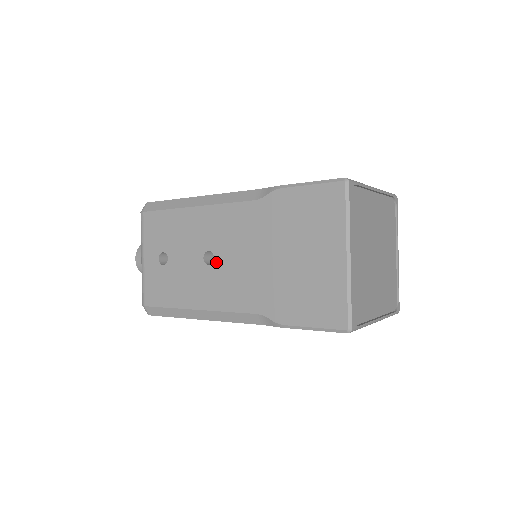
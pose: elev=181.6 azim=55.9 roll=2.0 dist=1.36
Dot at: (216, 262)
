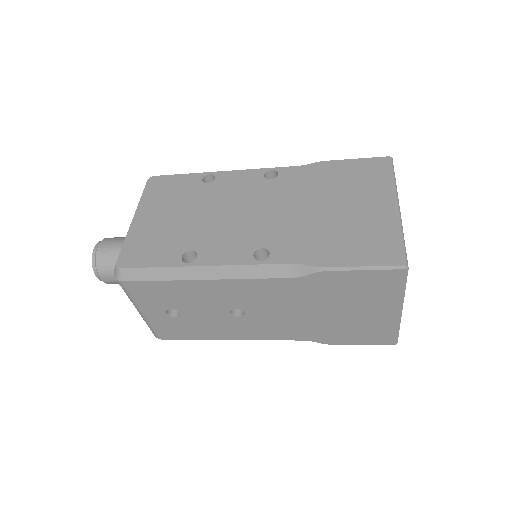
Dot at: (248, 315)
